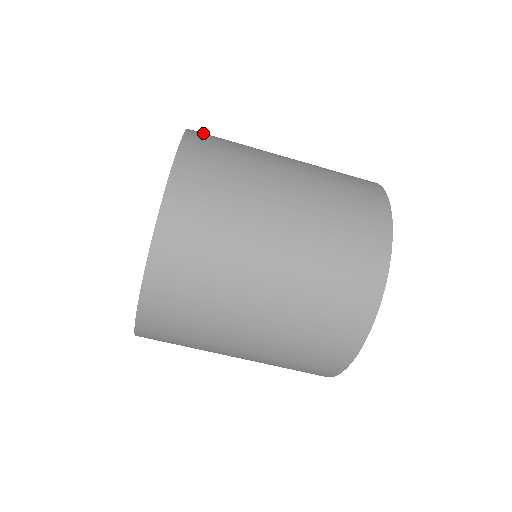
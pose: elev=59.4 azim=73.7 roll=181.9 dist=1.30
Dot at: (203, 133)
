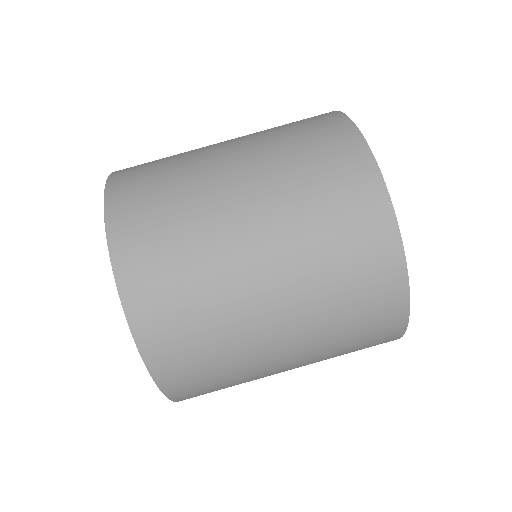
Dot at: occluded
